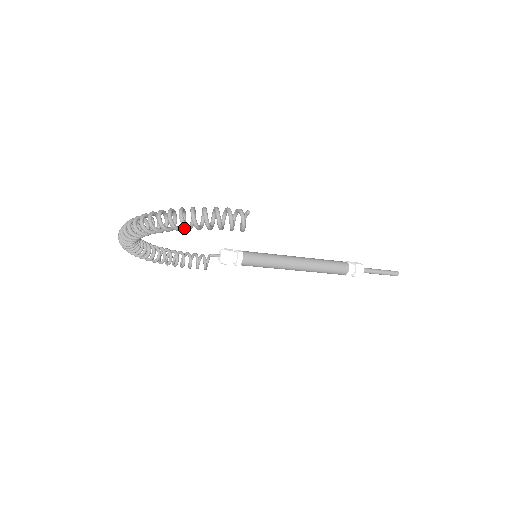
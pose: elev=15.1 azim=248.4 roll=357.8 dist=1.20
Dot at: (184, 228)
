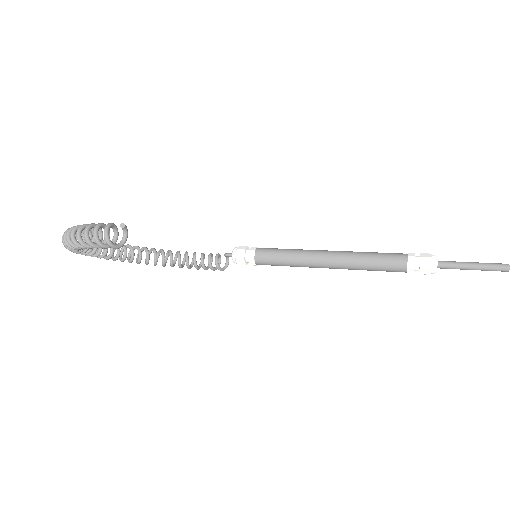
Dot at: (74, 248)
